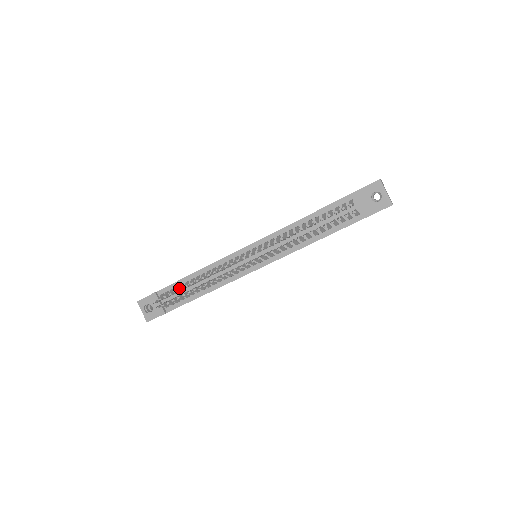
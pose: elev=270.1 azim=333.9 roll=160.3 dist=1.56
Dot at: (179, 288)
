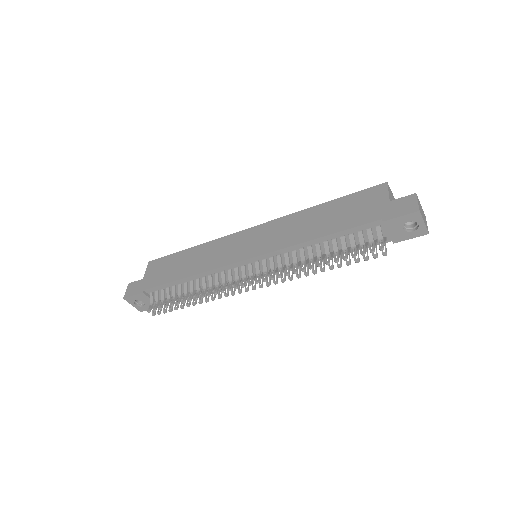
Dot at: (172, 294)
